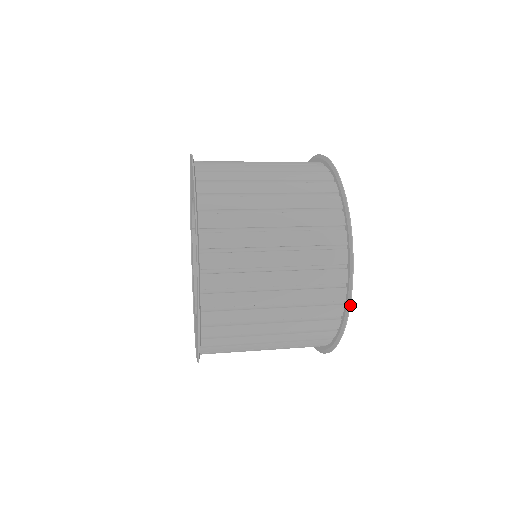
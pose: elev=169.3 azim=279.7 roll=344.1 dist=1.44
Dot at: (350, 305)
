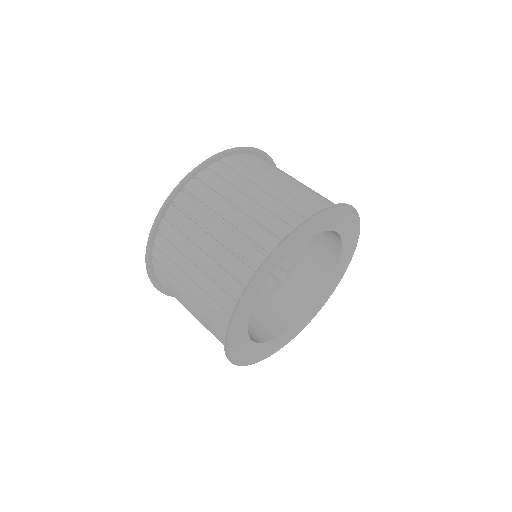
Dot at: occluded
